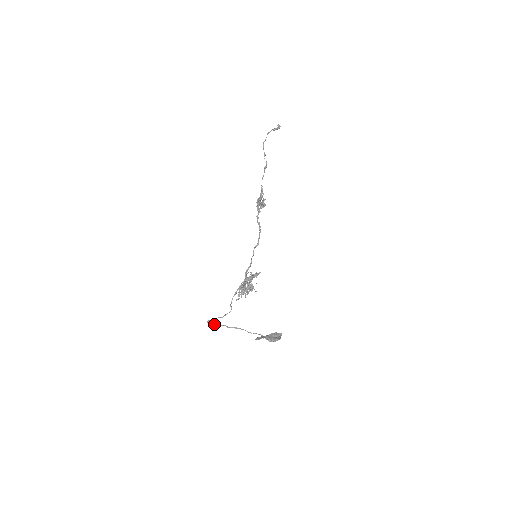
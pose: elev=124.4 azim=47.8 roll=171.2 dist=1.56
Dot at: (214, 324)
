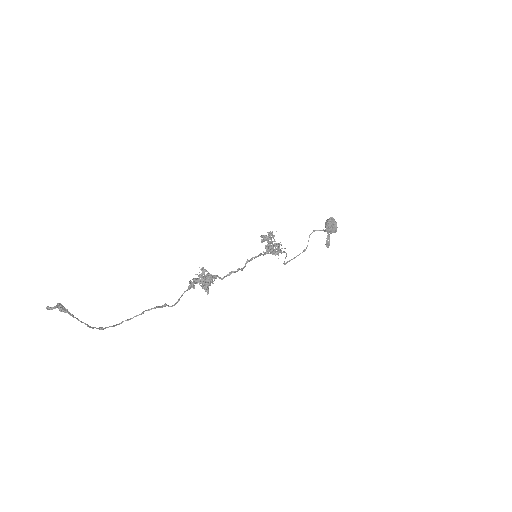
Dot at: occluded
